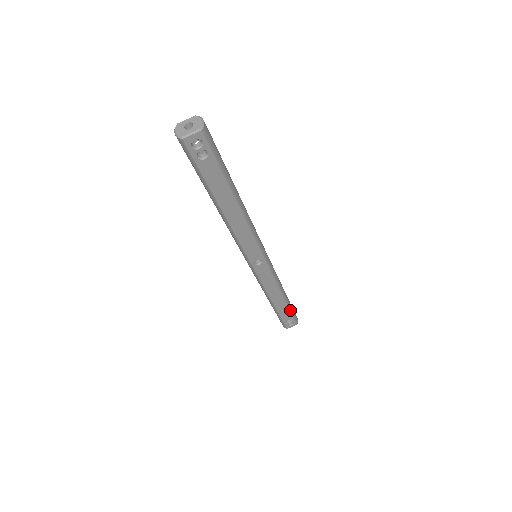
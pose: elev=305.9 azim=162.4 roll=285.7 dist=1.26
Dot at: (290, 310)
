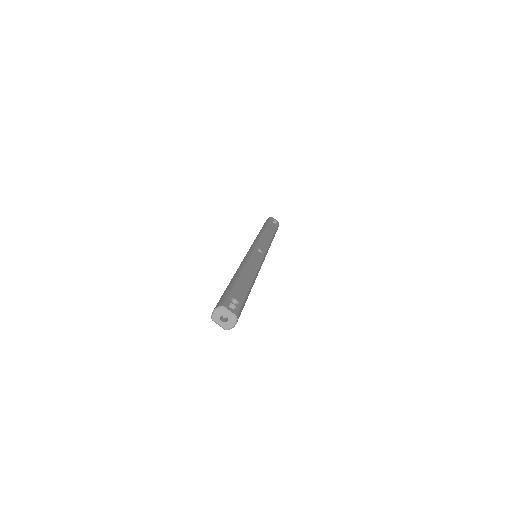
Dot at: occluded
